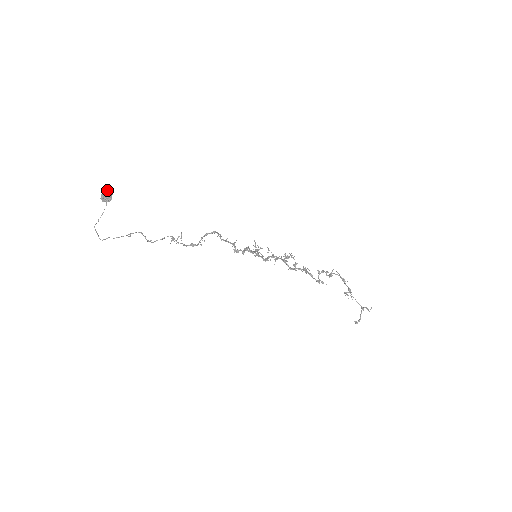
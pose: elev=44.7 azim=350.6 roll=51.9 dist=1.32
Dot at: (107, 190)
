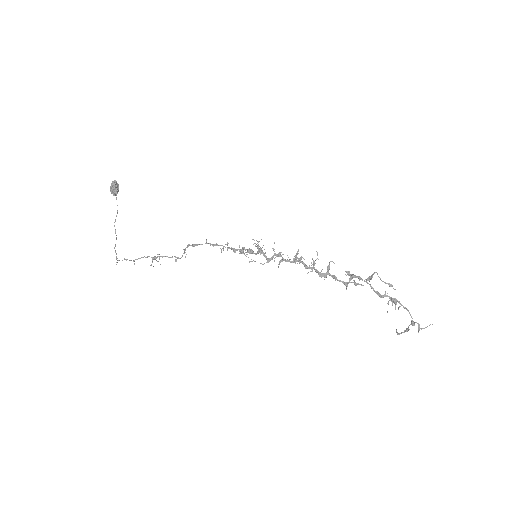
Dot at: (111, 184)
